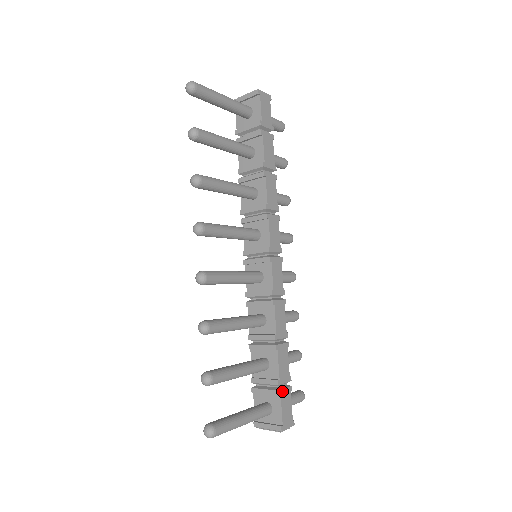
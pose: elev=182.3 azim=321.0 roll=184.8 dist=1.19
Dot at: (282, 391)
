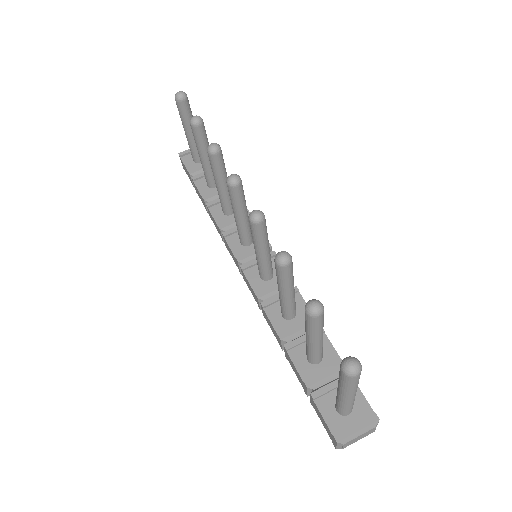
Dot at: occluded
